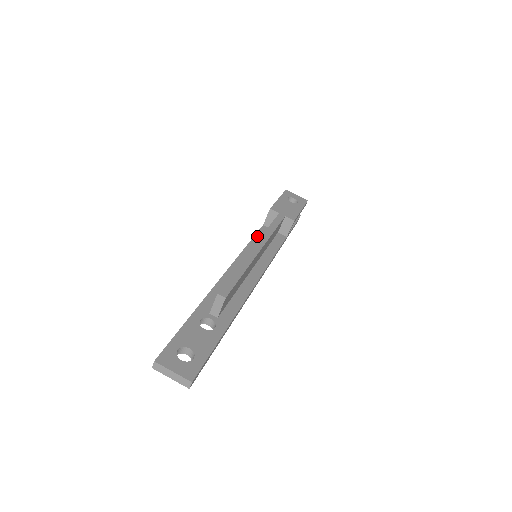
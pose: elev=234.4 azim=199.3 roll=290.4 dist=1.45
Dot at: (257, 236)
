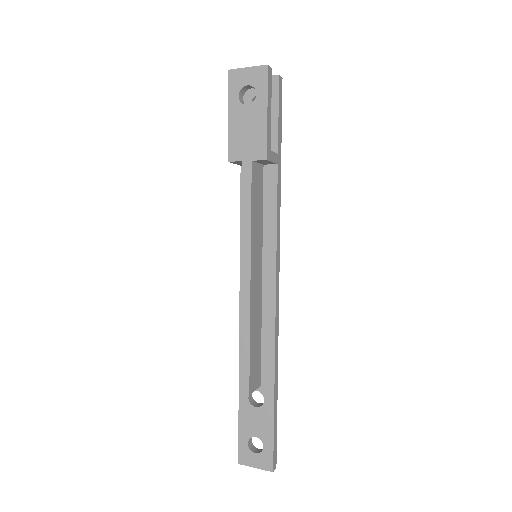
Dot at: occluded
